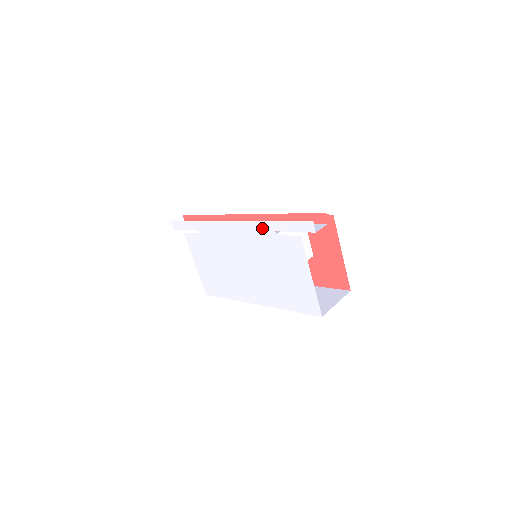
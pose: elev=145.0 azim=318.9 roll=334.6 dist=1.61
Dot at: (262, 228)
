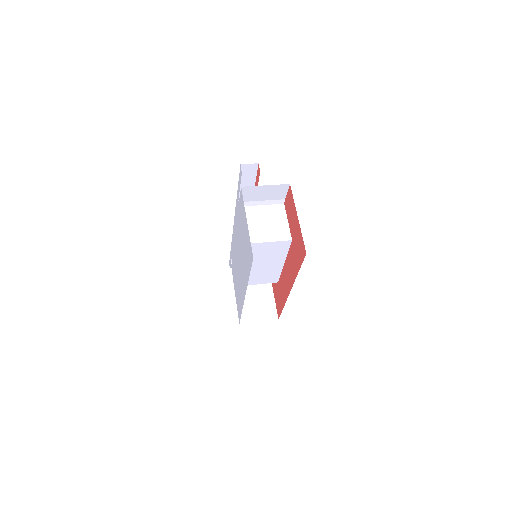
Dot at: (237, 206)
